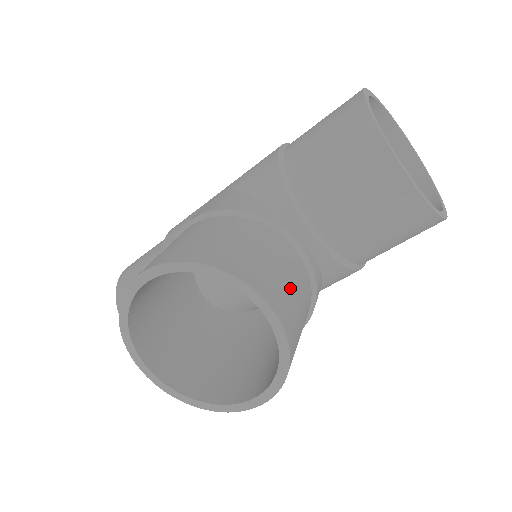
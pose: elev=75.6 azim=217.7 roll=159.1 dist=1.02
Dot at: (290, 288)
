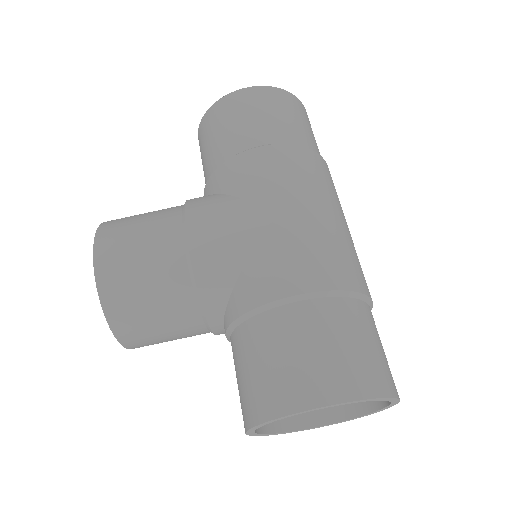
Dot at: (165, 341)
